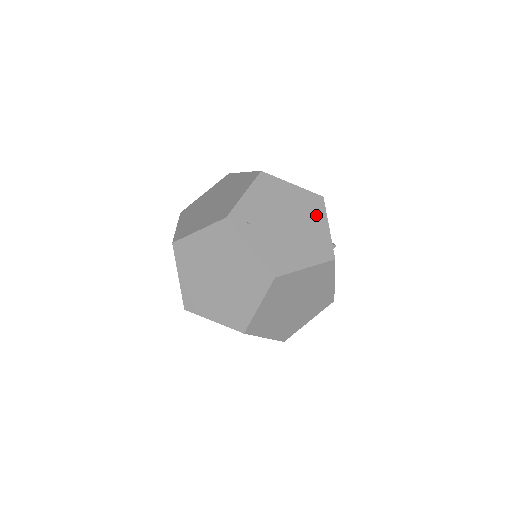
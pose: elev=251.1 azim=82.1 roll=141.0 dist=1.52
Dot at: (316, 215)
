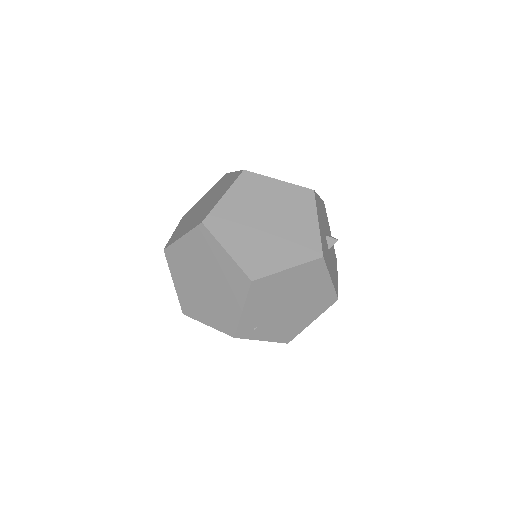
Dot at: (317, 279)
